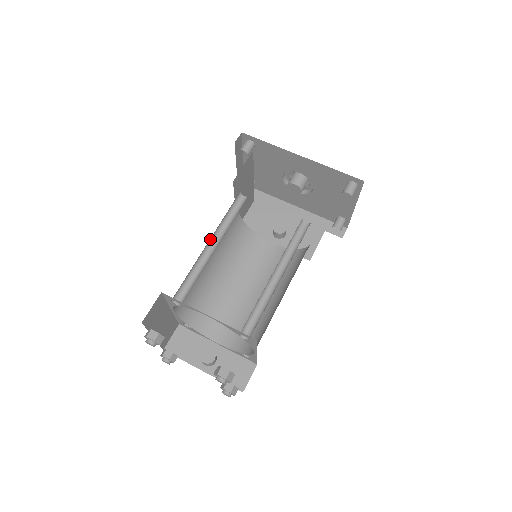
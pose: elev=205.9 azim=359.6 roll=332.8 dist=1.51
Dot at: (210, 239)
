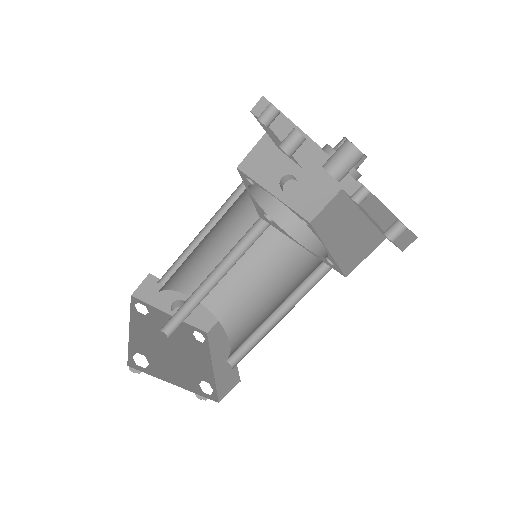
Dot at: (211, 272)
